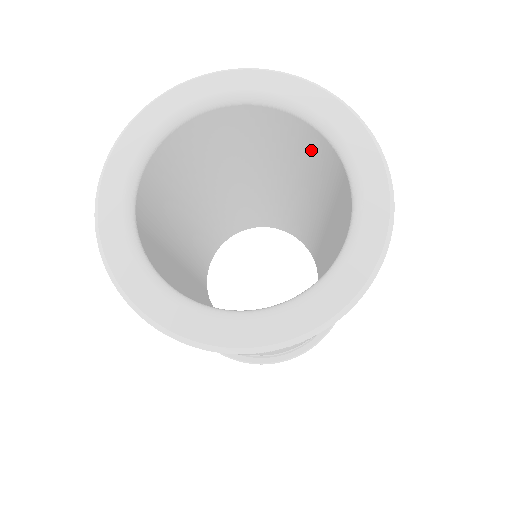
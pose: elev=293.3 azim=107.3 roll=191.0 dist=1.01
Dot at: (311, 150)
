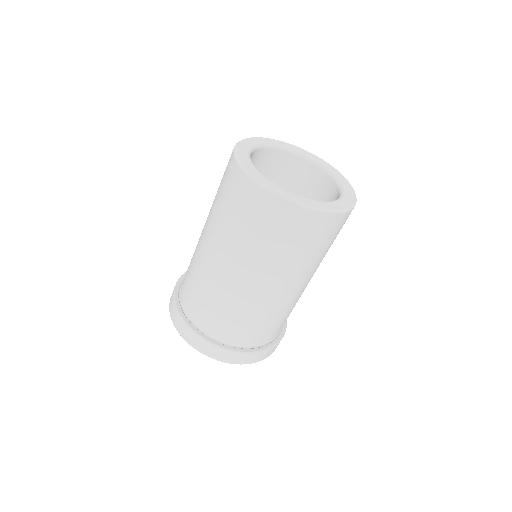
Dot at: (319, 193)
